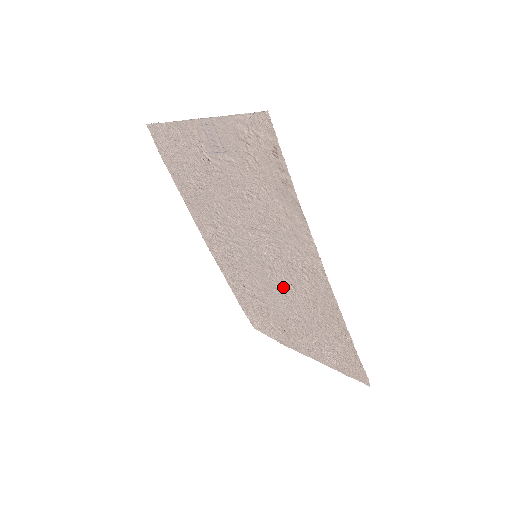
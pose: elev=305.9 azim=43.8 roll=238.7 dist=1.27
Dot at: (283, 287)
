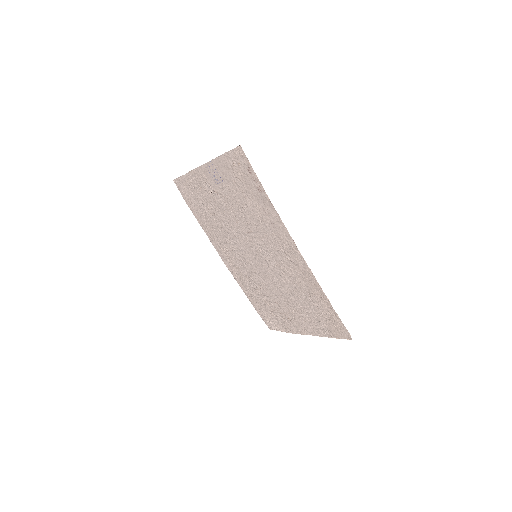
Dot at: (278, 275)
